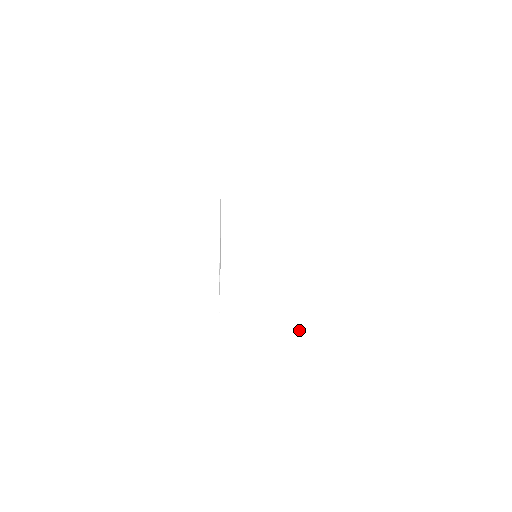
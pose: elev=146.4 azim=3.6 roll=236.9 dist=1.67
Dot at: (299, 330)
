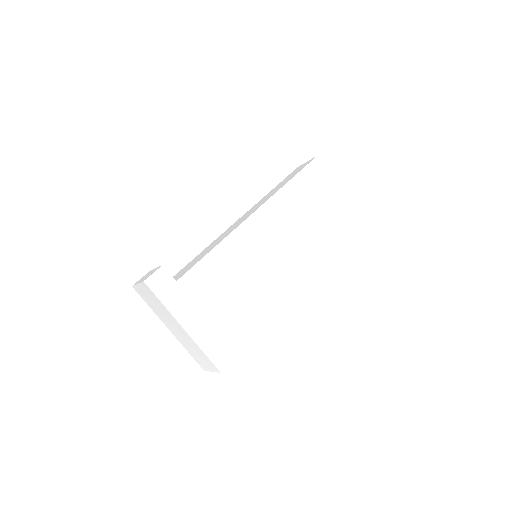
Dot at: (199, 356)
